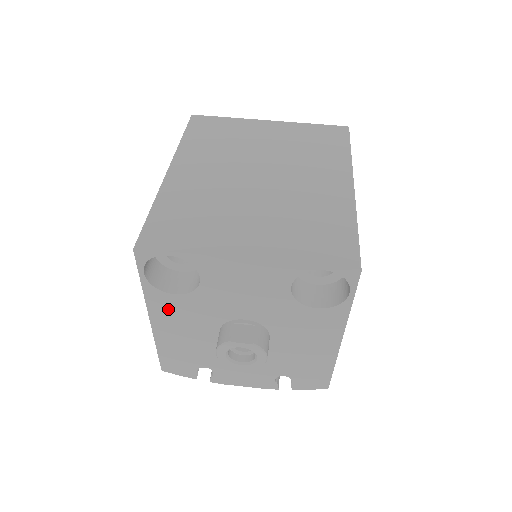
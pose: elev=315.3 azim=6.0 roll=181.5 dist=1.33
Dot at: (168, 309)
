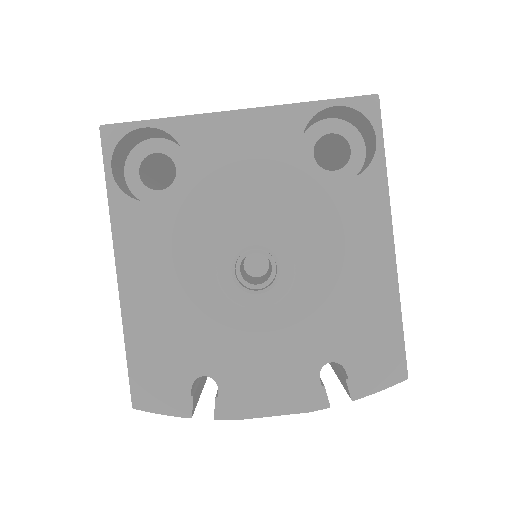
Dot at: (143, 237)
